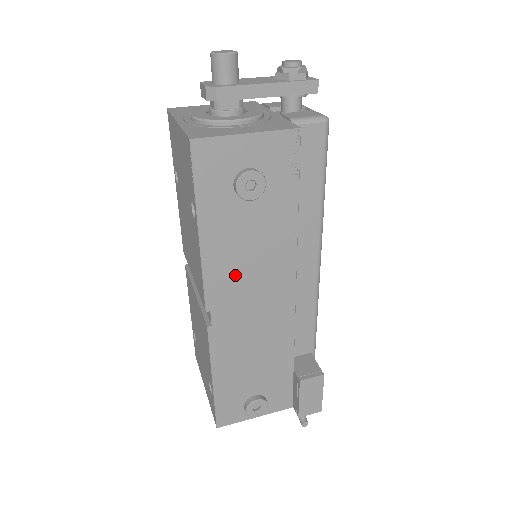
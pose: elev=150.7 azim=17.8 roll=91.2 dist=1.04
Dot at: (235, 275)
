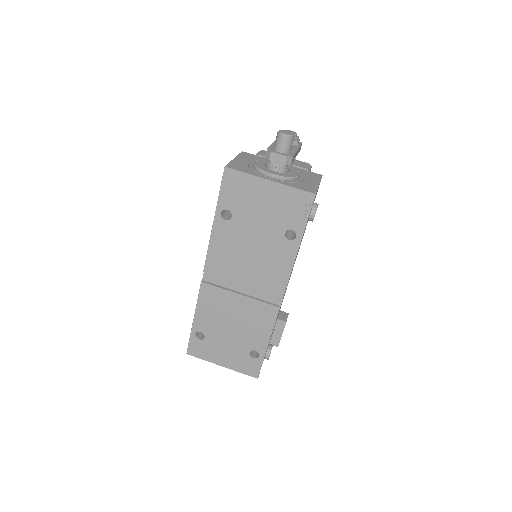
Dot at: occluded
